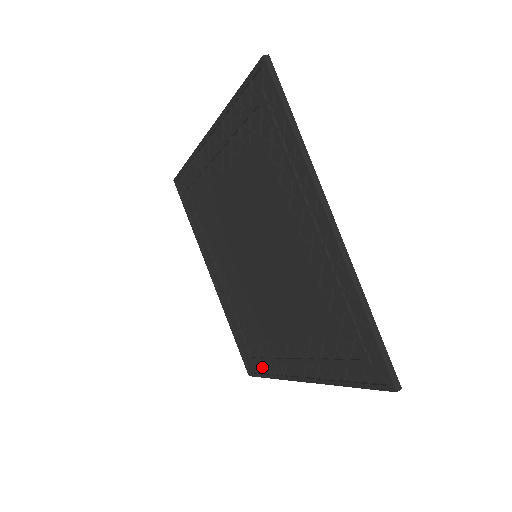
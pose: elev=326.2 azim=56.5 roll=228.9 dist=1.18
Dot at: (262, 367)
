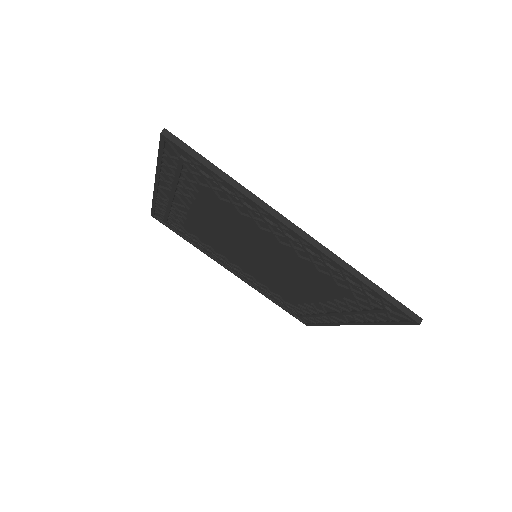
Dot at: occluded
